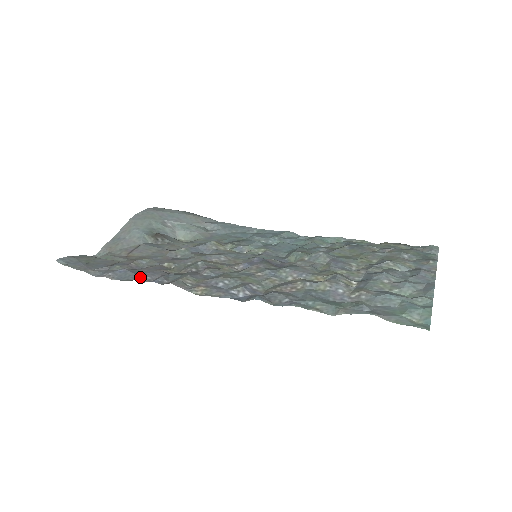
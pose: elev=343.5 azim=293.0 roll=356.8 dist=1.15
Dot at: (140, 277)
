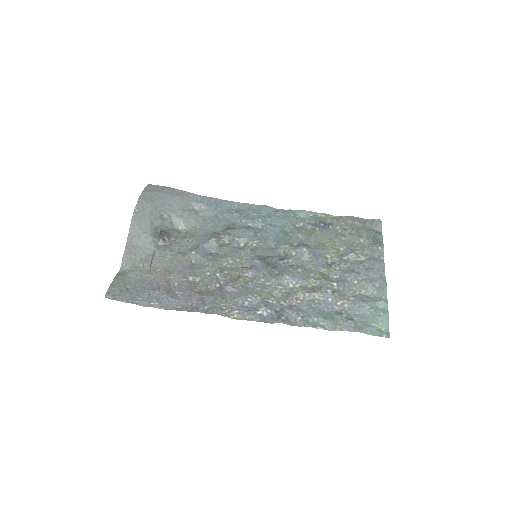
Dot at: (183, 305)
